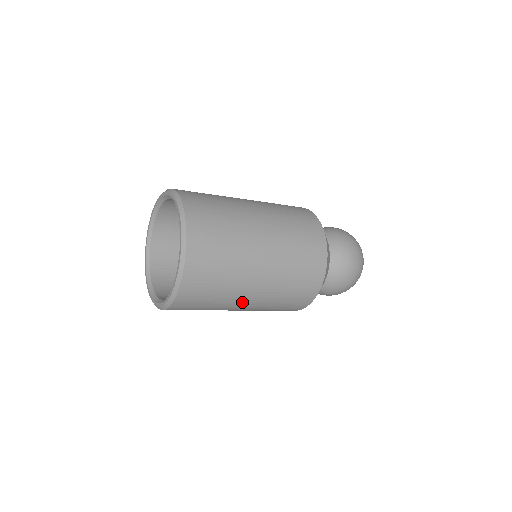
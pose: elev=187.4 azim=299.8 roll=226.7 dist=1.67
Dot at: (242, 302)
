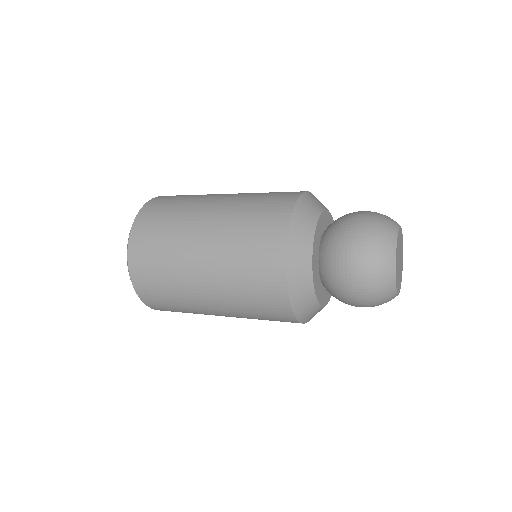
Dot at: (197, 286)
